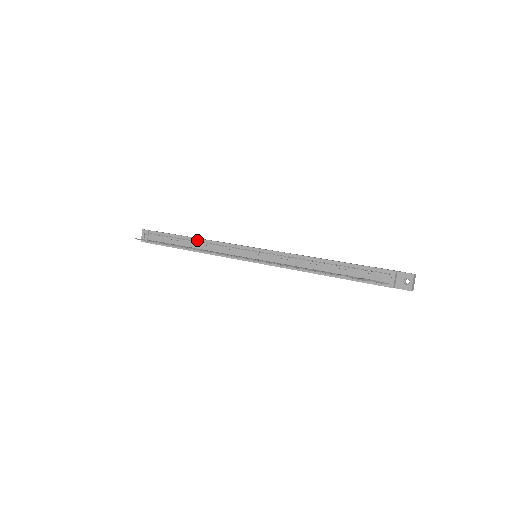
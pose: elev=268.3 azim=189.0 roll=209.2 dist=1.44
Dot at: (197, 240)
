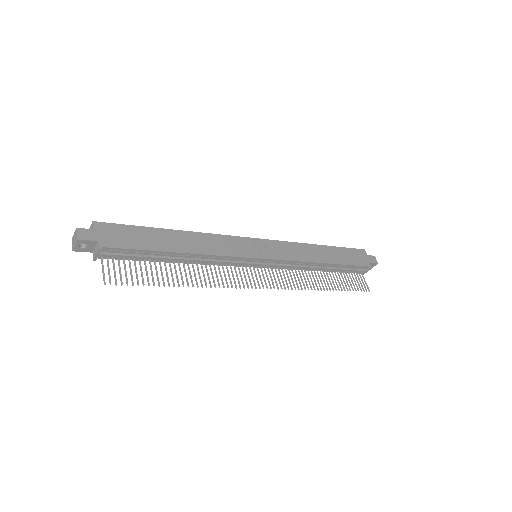
Dot at: (190, 255)
